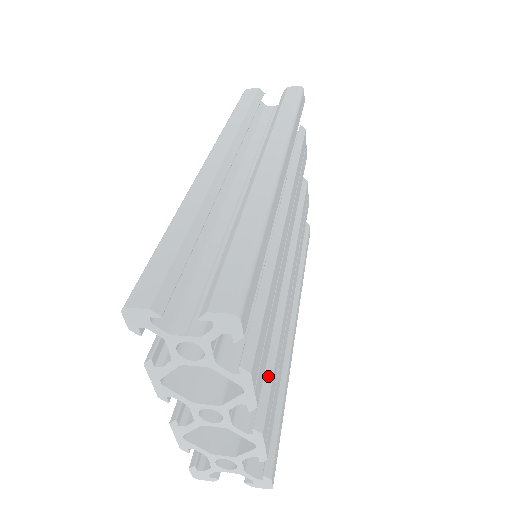
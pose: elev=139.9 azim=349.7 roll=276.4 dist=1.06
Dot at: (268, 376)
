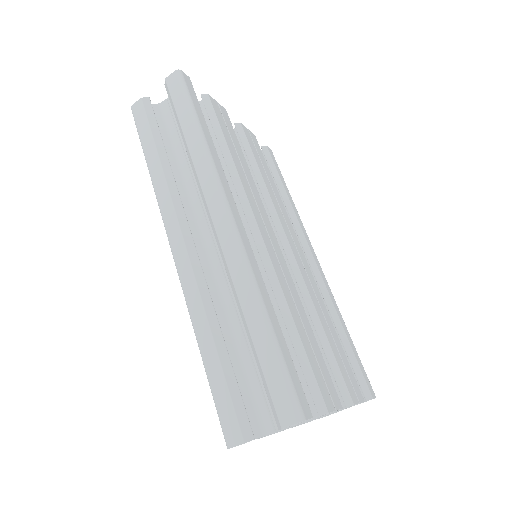
Dot at: (331, 359)
